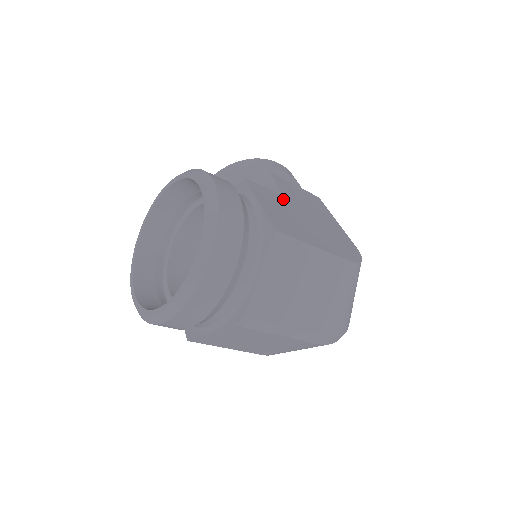
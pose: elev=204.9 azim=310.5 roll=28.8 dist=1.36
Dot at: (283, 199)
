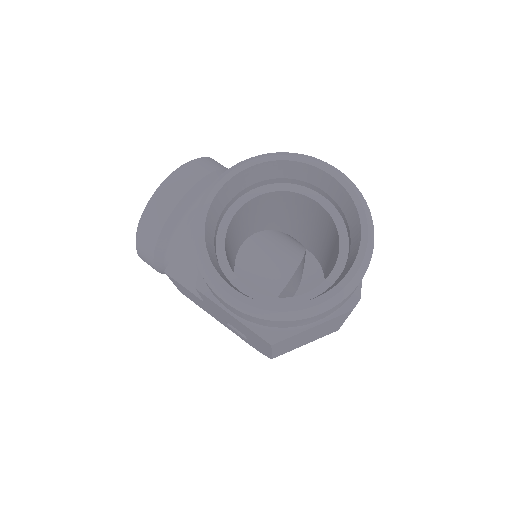
Dot at: occluded
